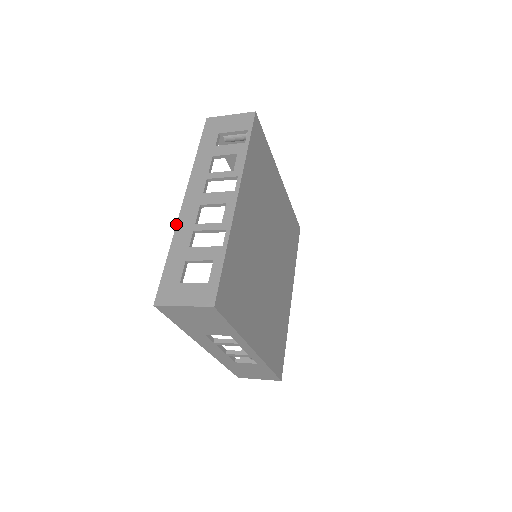
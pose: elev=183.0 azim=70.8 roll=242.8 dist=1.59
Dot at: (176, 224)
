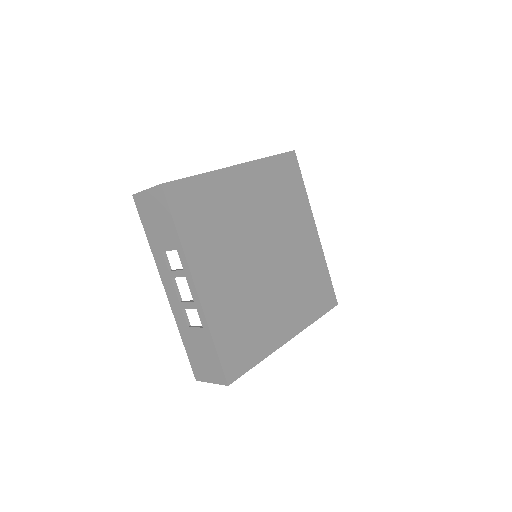
Dot at: occluded
